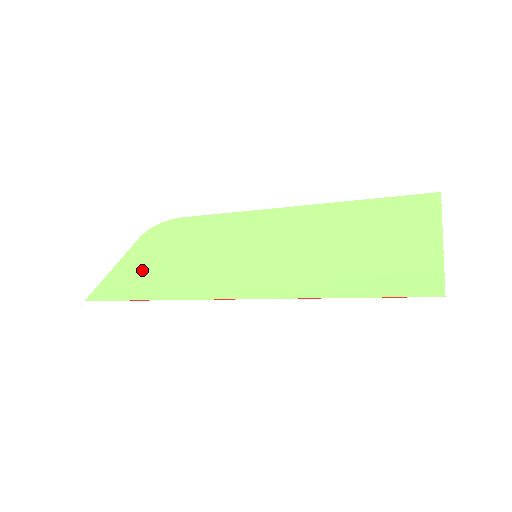
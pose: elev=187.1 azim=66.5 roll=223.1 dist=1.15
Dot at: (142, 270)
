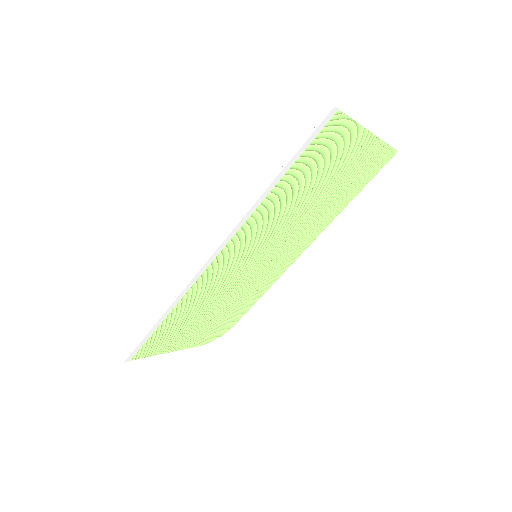
Dot at: (181, 330)
